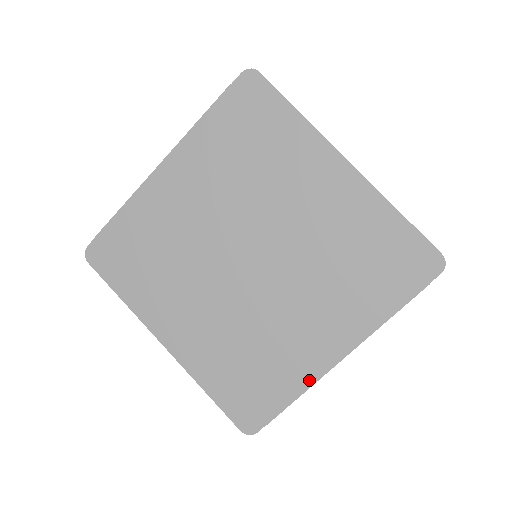
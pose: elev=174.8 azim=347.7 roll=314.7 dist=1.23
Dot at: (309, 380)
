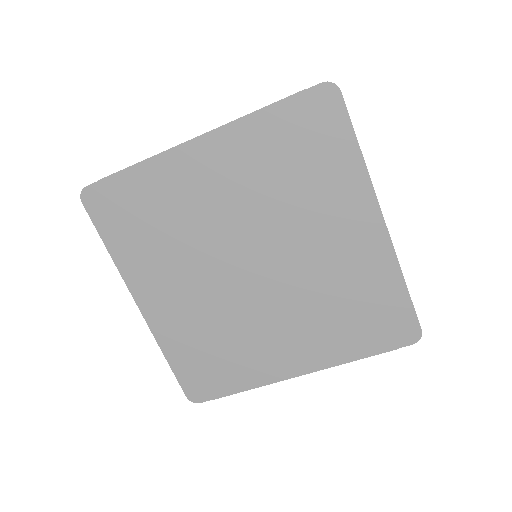
Dot at: (263, 381)
